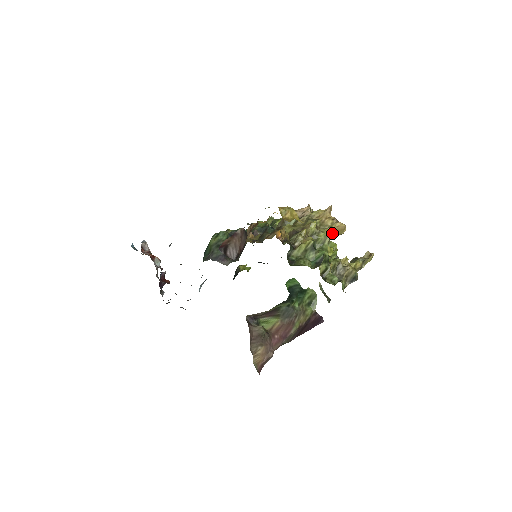
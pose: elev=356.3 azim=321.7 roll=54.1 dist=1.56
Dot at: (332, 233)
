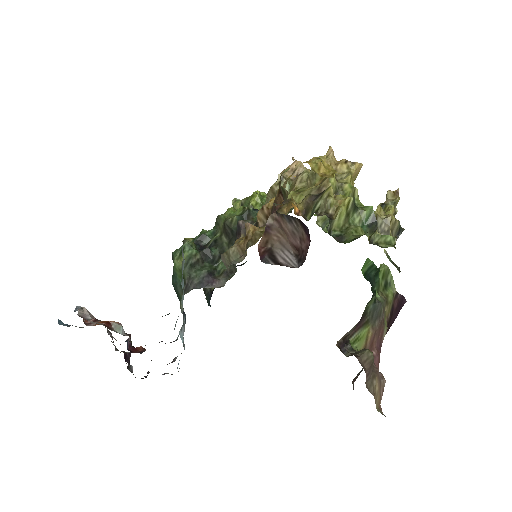
Dot at: occluded
